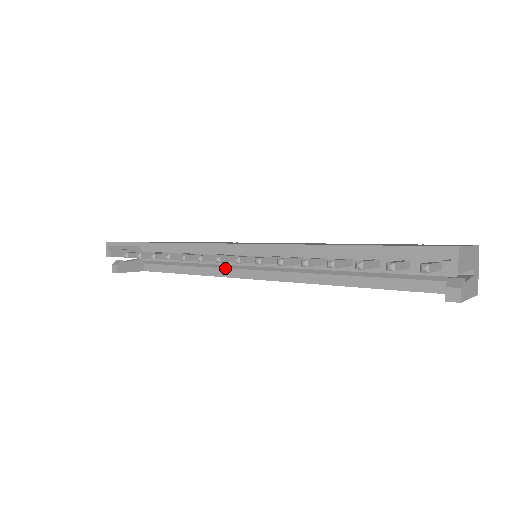
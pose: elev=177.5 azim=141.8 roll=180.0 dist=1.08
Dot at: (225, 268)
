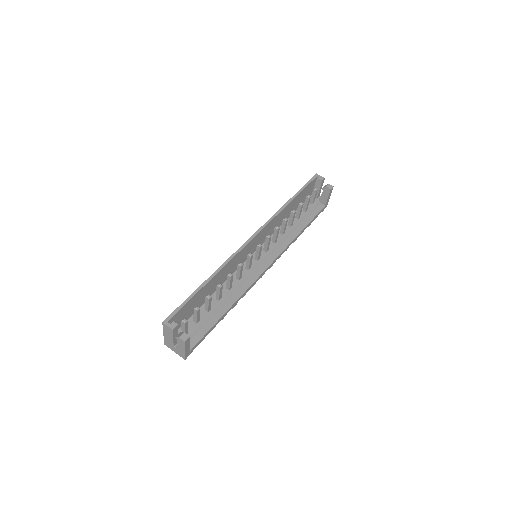
Dot at: (245, 283)
